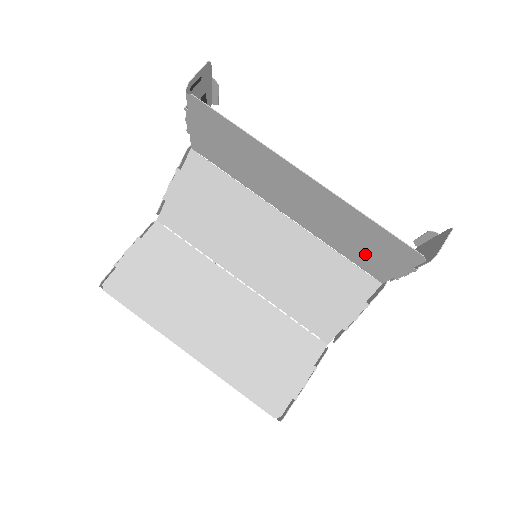
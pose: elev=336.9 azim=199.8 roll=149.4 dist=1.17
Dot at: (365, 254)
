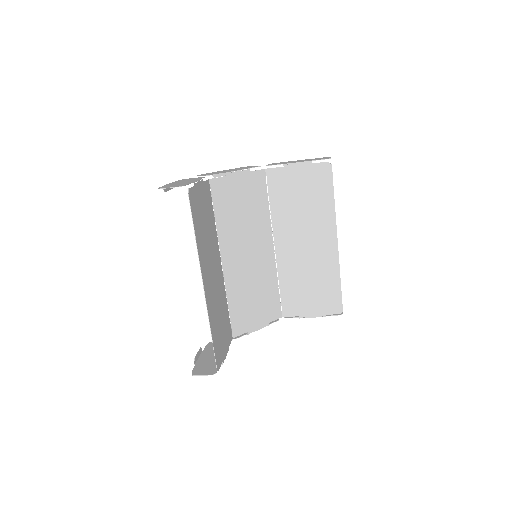
Dot at: (302, 295)
